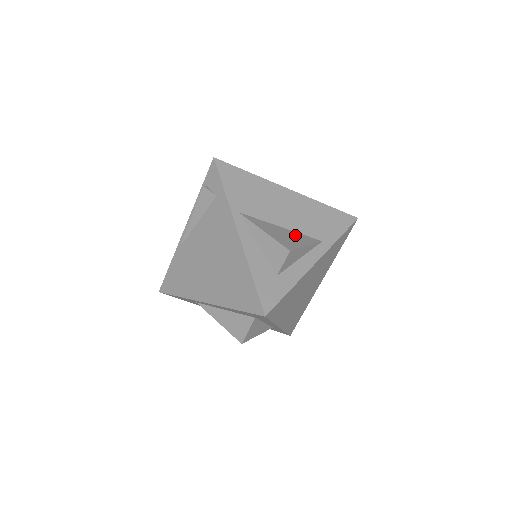
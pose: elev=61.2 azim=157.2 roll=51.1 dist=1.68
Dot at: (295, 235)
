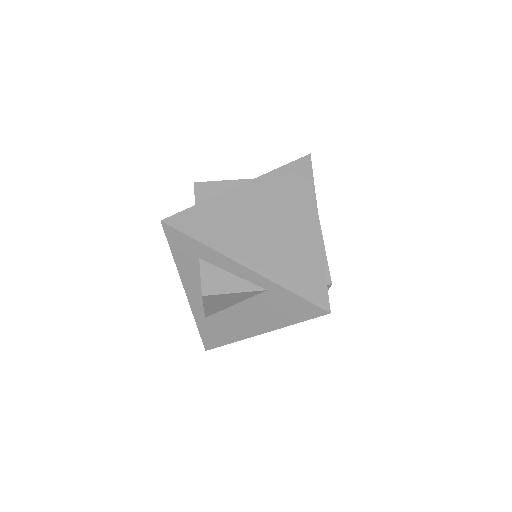
Dot at: occluded
